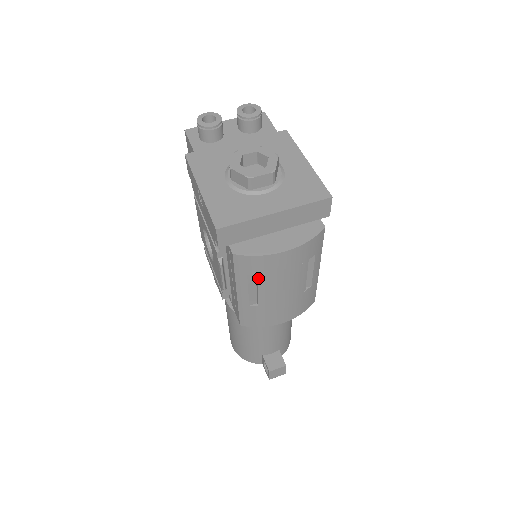
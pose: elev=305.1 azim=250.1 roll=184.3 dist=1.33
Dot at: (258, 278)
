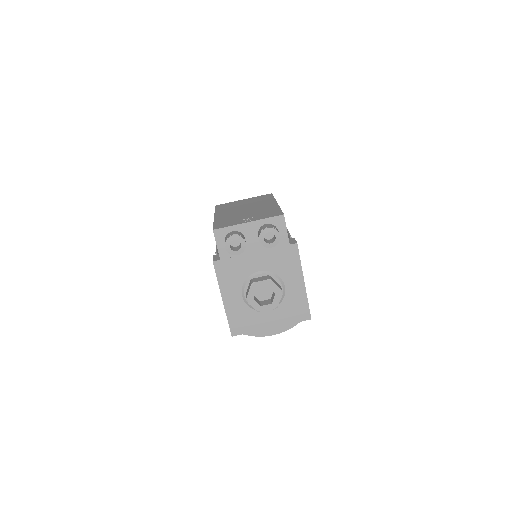
Dot at: occluded
